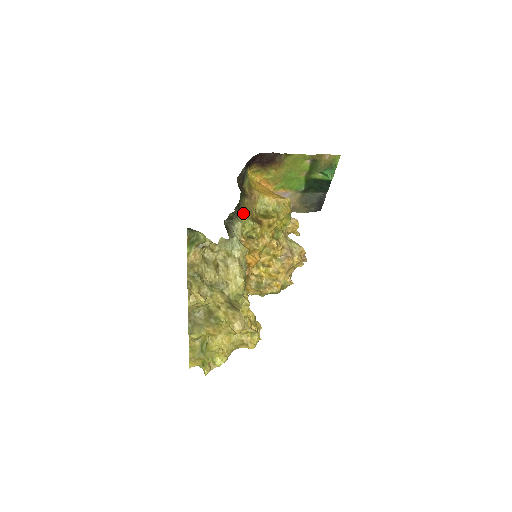
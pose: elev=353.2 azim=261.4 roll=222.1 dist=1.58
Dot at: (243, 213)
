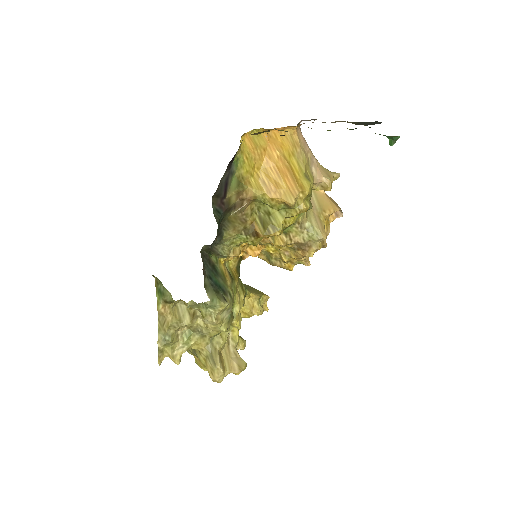
Dot at: (229, 231)
